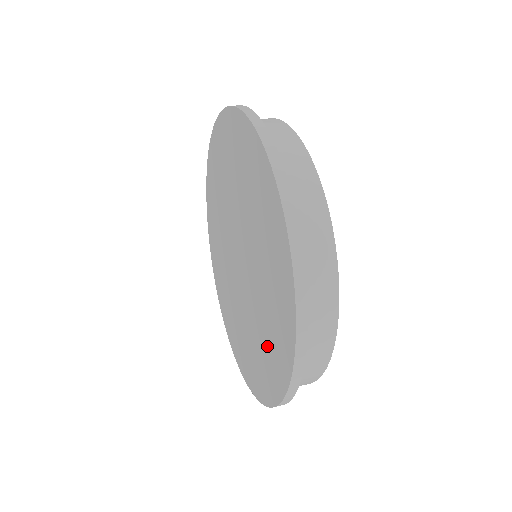
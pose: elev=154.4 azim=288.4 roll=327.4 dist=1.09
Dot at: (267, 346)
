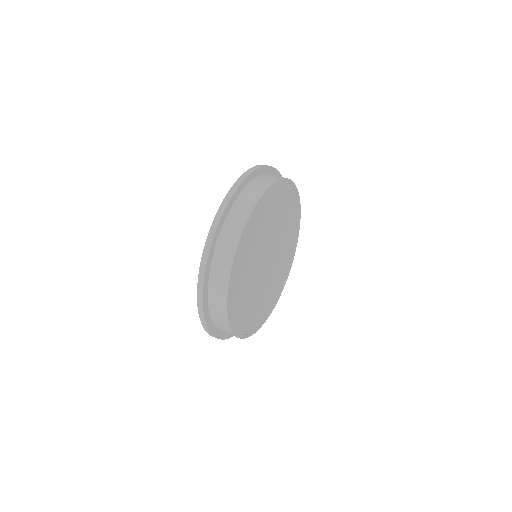
Dot at: occluded
